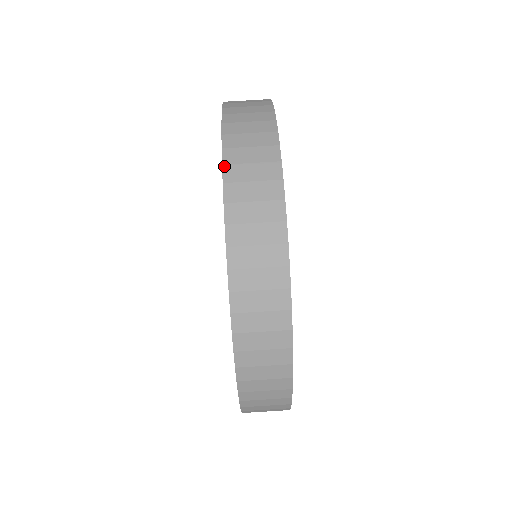
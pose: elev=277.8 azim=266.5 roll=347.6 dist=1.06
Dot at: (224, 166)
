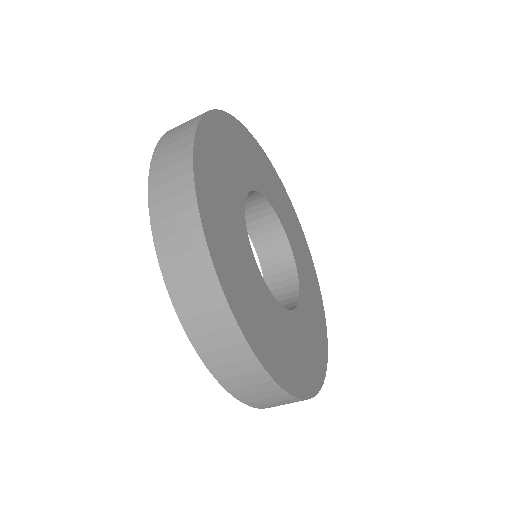
Dot at: occluded
